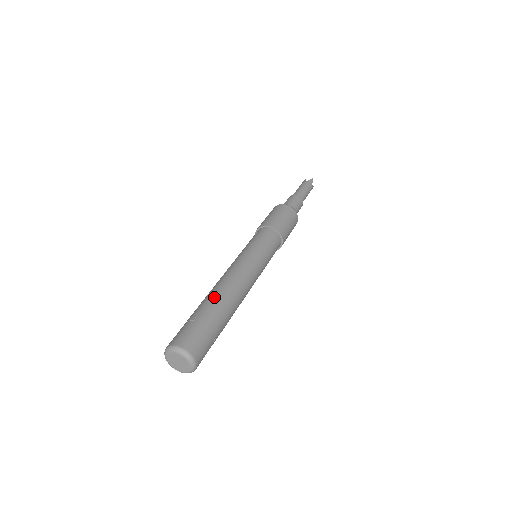
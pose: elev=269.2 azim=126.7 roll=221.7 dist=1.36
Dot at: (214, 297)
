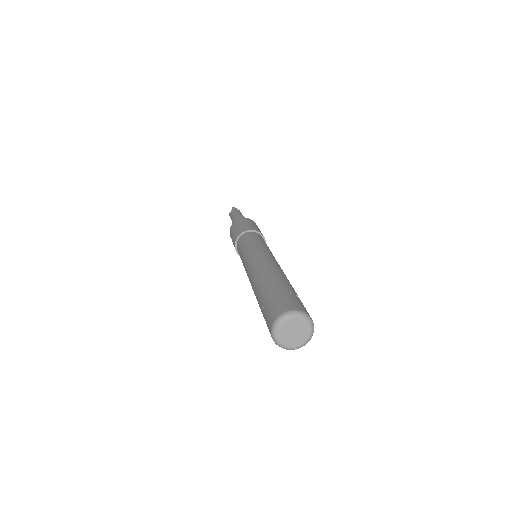
Dot at: (260, 282)
